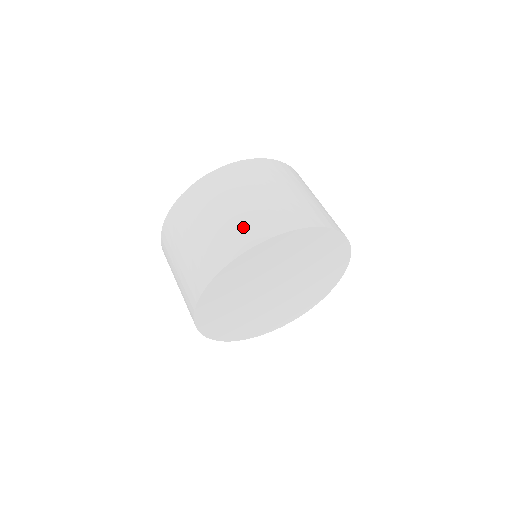
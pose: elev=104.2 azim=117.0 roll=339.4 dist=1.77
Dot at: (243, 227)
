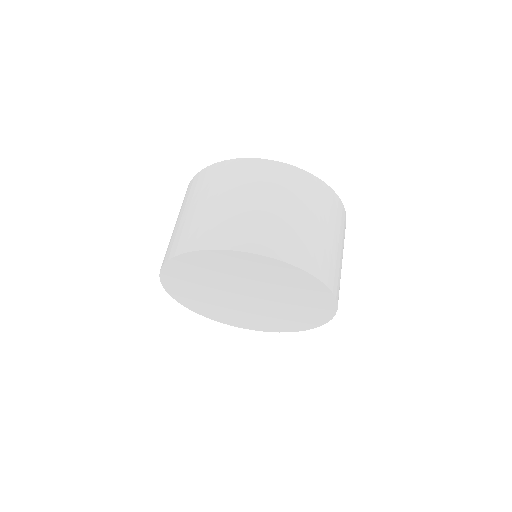
Dot at: (261, 230)
